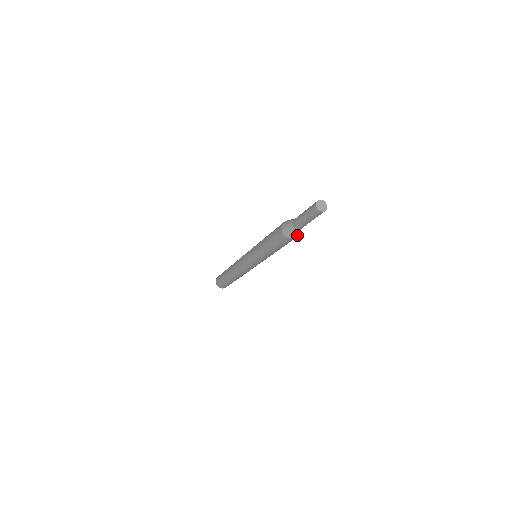
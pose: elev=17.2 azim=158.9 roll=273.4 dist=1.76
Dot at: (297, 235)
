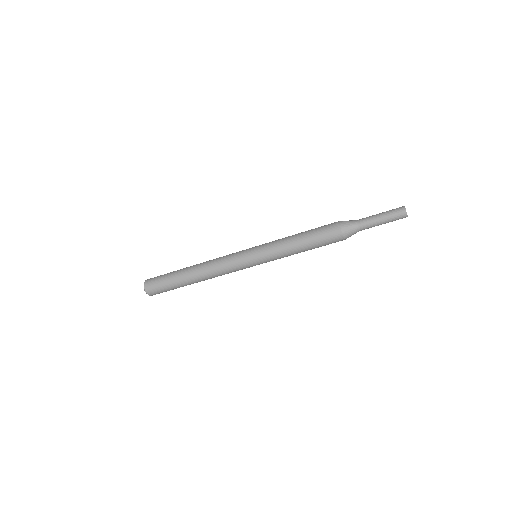
Dot at: occluded
